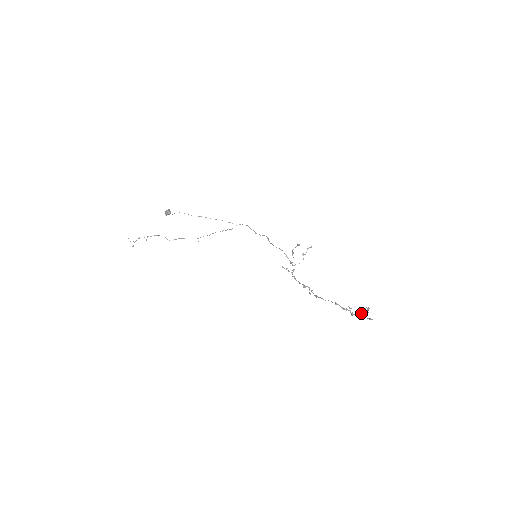
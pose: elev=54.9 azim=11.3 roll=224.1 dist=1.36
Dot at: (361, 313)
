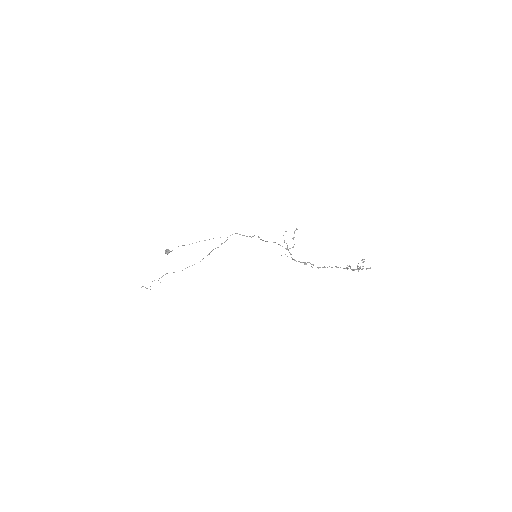
Dot at: occluded
